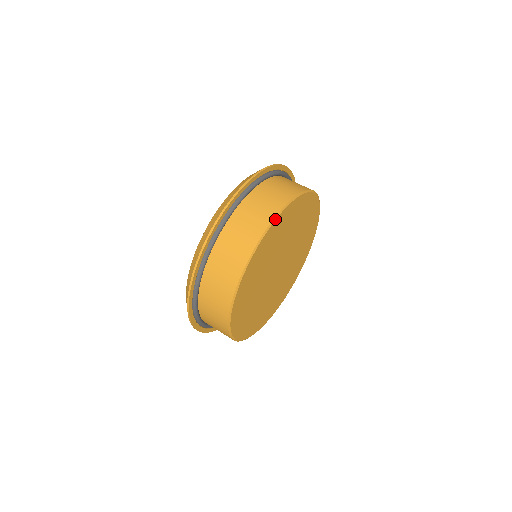
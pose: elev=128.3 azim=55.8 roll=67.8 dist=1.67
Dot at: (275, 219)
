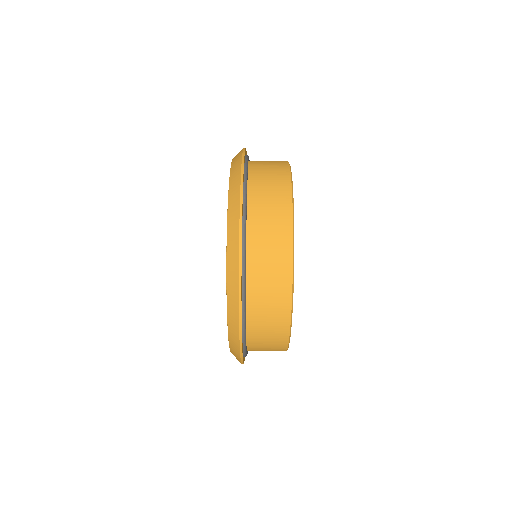
Dot at: occluded
